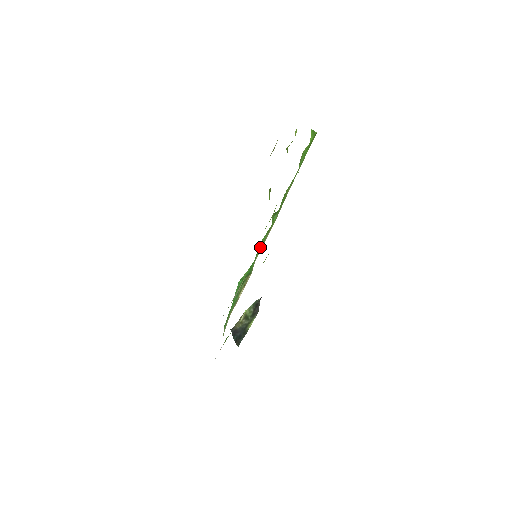
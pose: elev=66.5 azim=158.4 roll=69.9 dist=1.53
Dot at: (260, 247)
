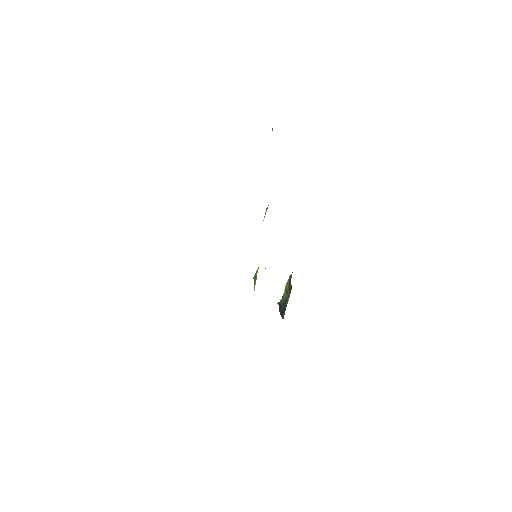
Dot at: occluded
